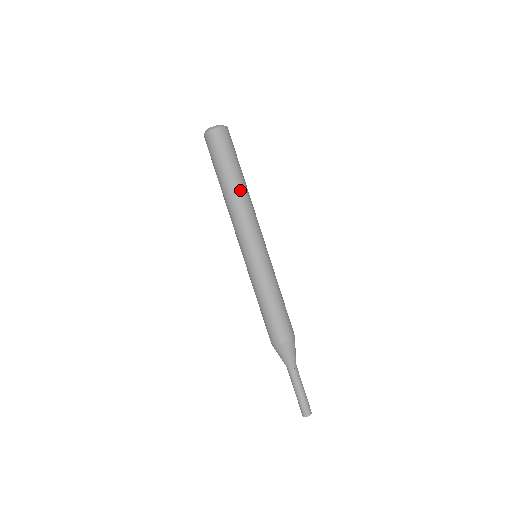
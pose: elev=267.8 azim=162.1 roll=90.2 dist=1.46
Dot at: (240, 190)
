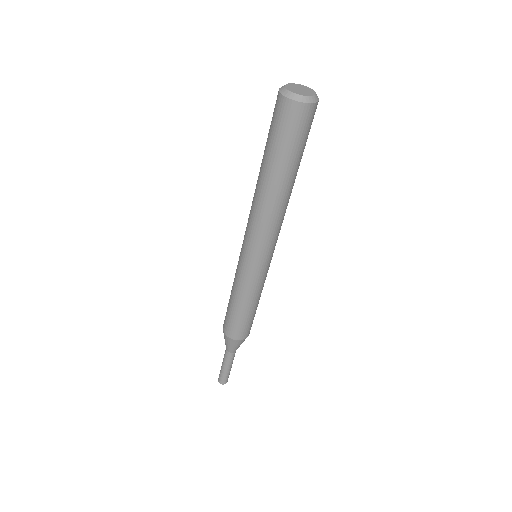
Dot at: (268, 191)
